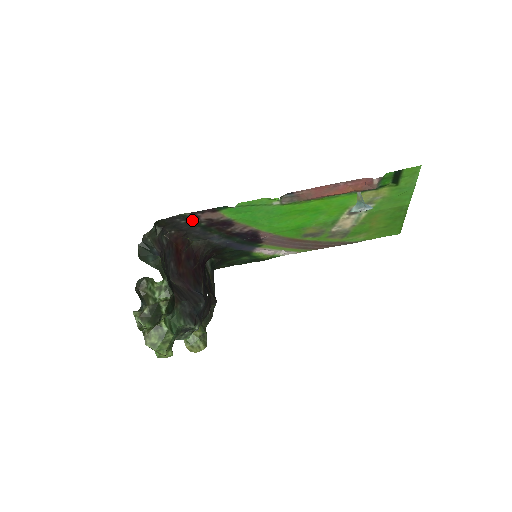
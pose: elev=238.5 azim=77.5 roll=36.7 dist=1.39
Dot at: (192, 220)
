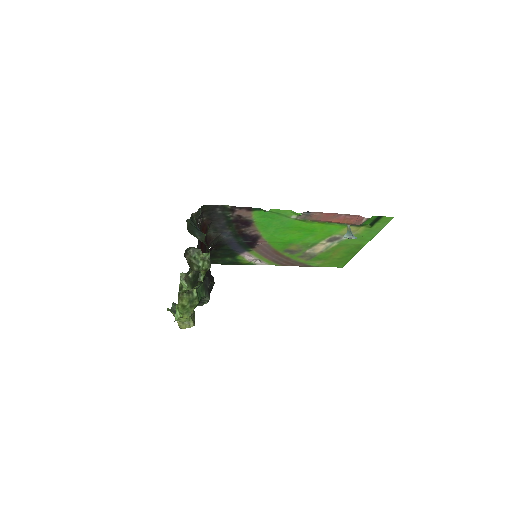
Dot at: (227, 213)
